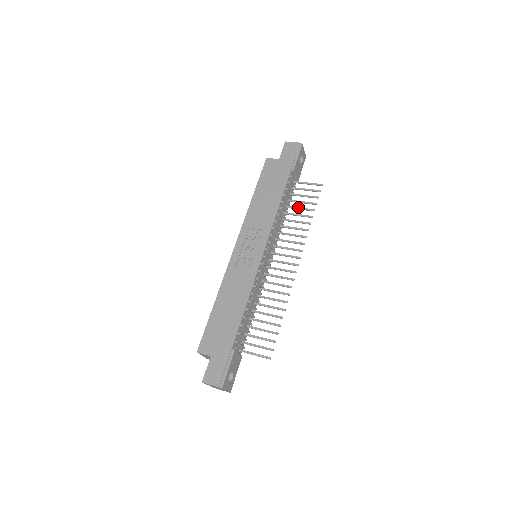
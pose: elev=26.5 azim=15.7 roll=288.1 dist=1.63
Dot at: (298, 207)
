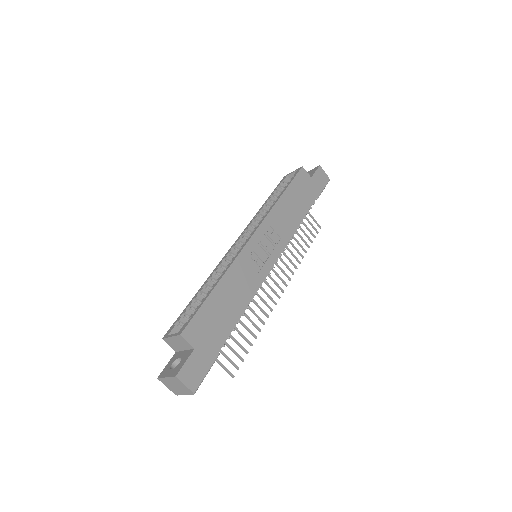
Dot at: occluded
